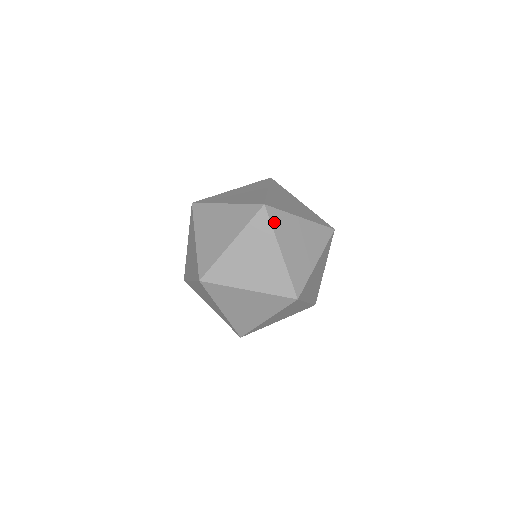
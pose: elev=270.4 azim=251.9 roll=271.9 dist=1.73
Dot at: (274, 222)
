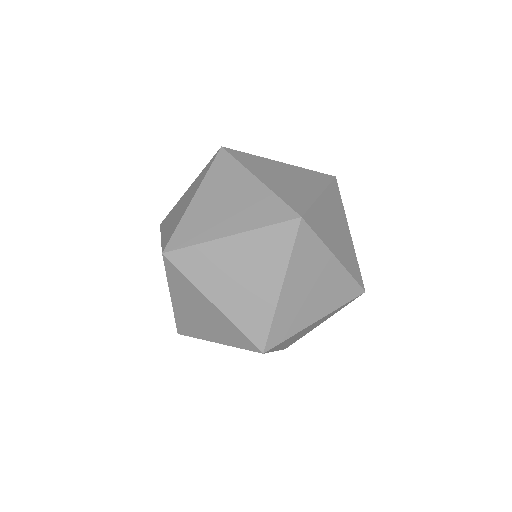
Dot at: (332, 188)
